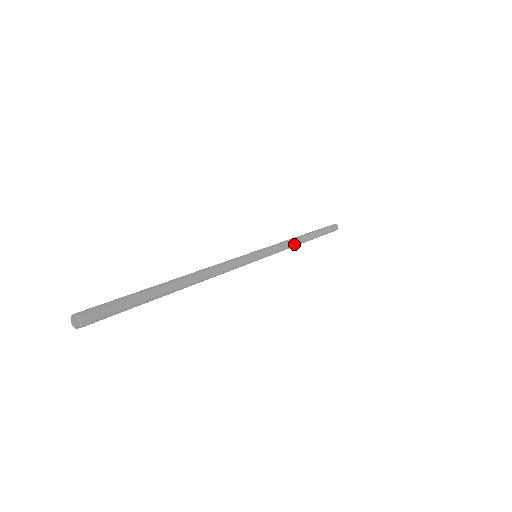
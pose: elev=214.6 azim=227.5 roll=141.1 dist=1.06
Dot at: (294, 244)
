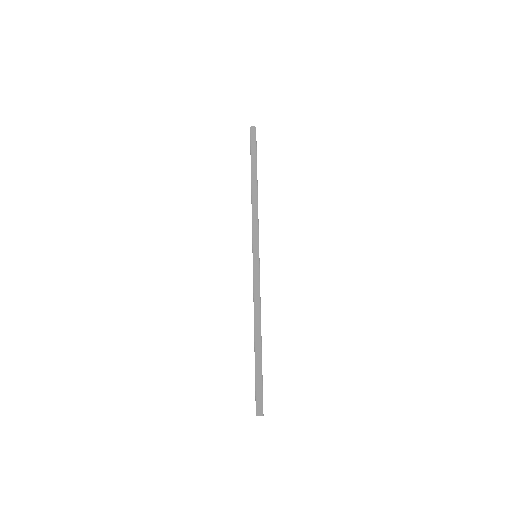
Dot at: (257, 207)
